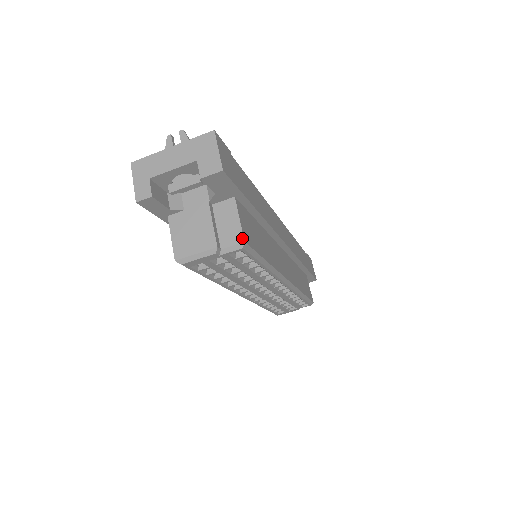
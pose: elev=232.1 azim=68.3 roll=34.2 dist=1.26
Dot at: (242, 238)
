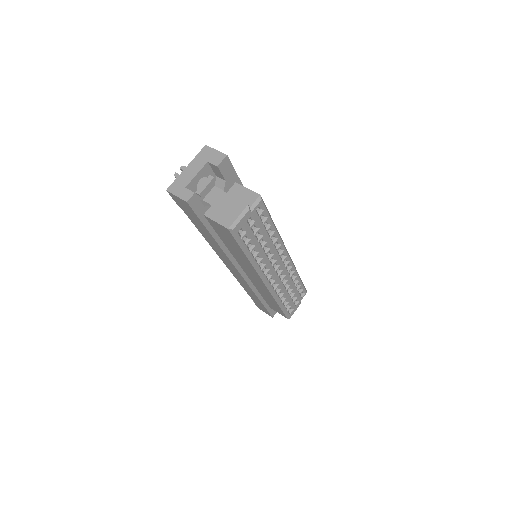
Dot at: (257, 194)
